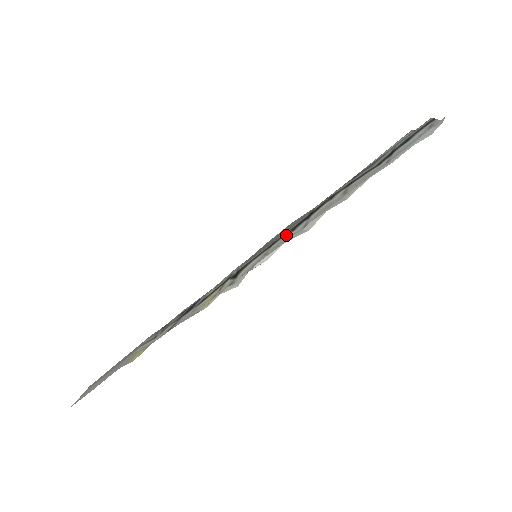
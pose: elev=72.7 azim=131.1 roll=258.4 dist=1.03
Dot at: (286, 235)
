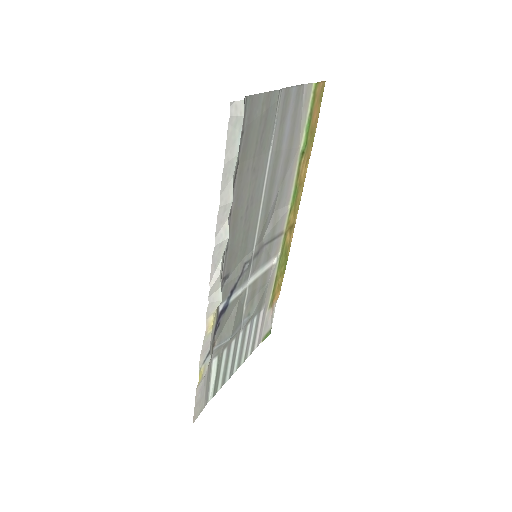
Dot at: occluded
